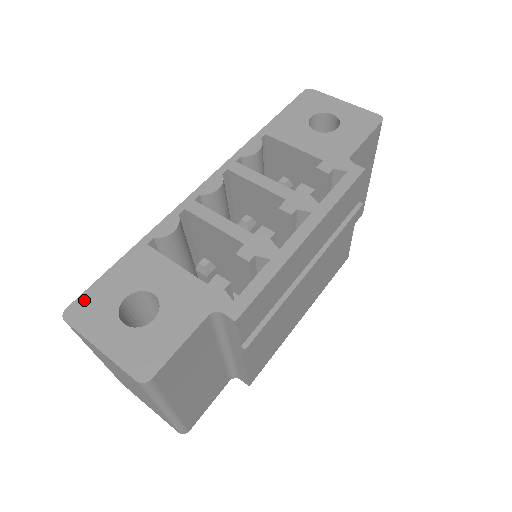
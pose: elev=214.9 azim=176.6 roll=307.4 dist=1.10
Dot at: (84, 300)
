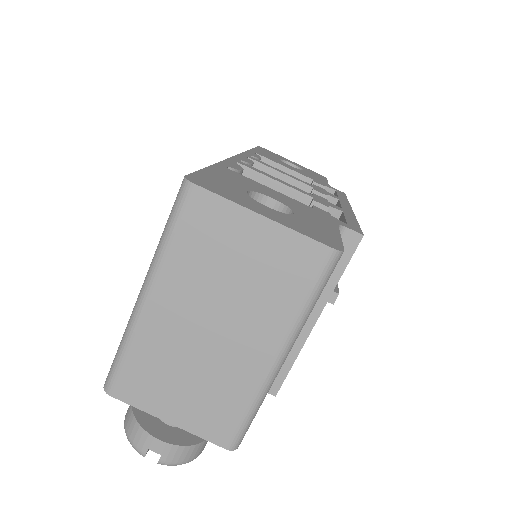
Dot at: (201, 177)
